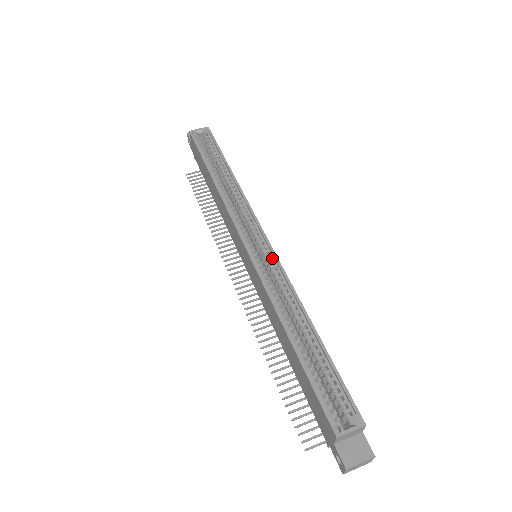
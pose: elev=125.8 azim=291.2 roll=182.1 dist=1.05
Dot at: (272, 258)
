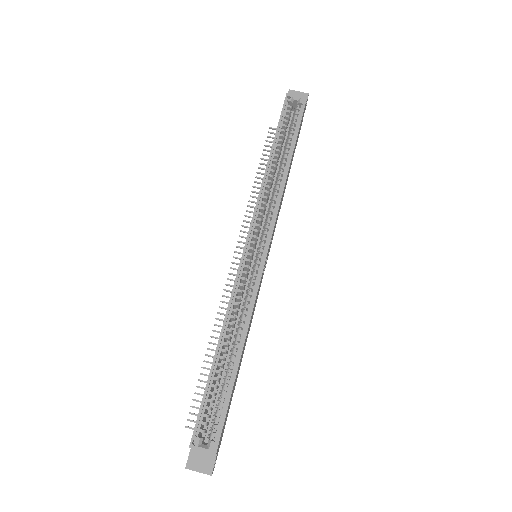
Dot at: (258, 272)
